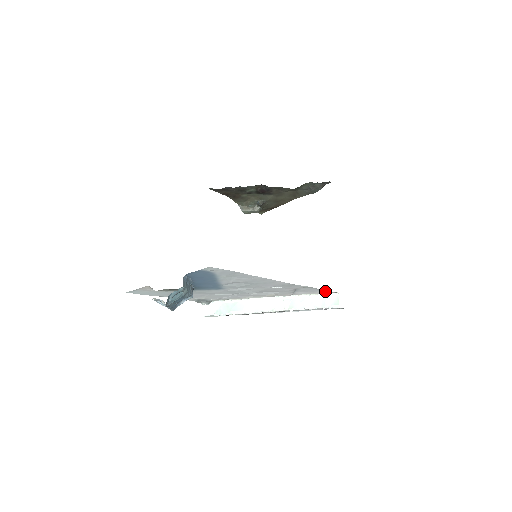
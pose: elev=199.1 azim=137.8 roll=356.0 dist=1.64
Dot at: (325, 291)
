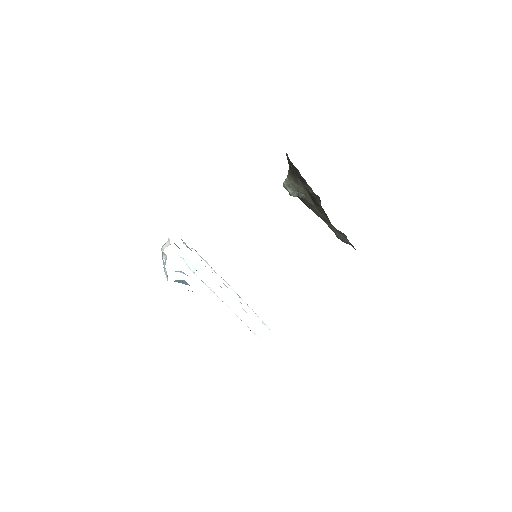
Dot at: occluded
